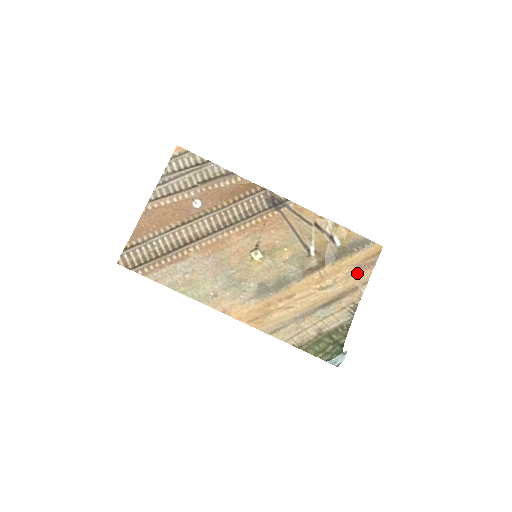
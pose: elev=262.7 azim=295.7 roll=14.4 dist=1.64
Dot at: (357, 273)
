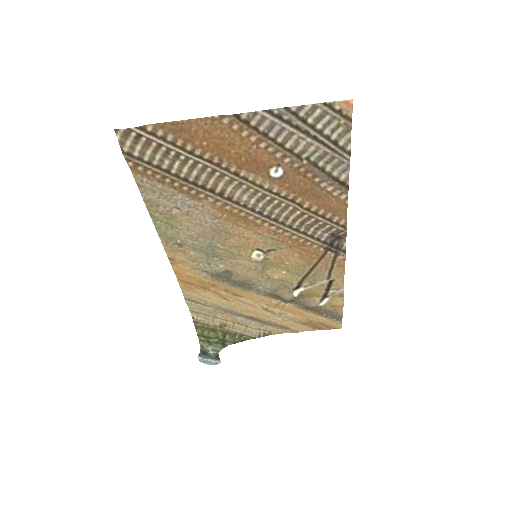
Dot at: (302, 323)
